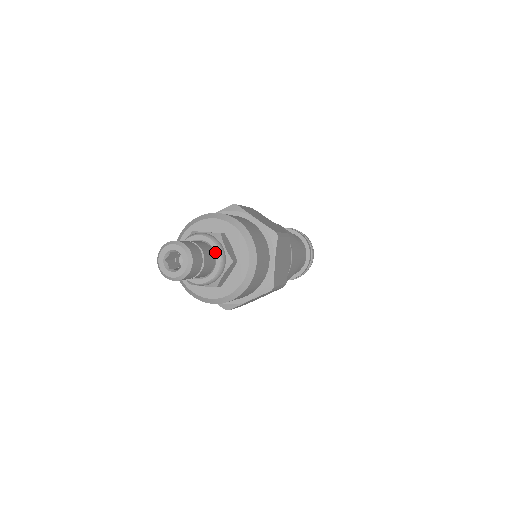
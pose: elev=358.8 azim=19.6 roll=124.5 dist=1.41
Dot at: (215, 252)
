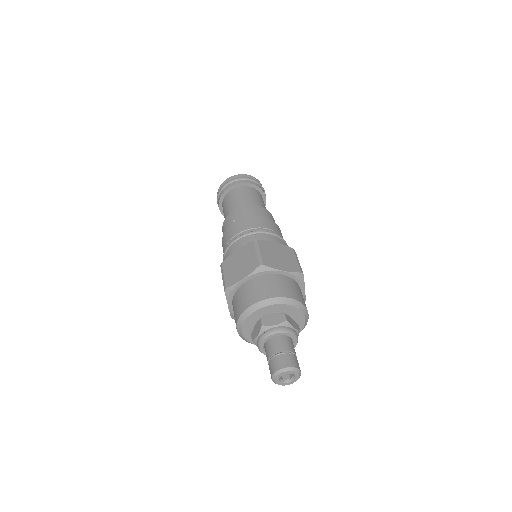
Dot at: occluded
